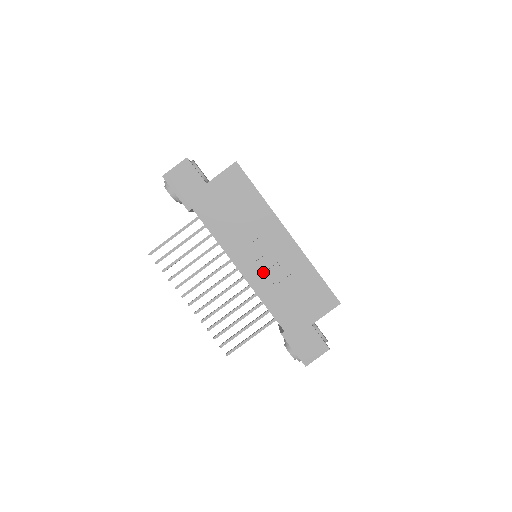
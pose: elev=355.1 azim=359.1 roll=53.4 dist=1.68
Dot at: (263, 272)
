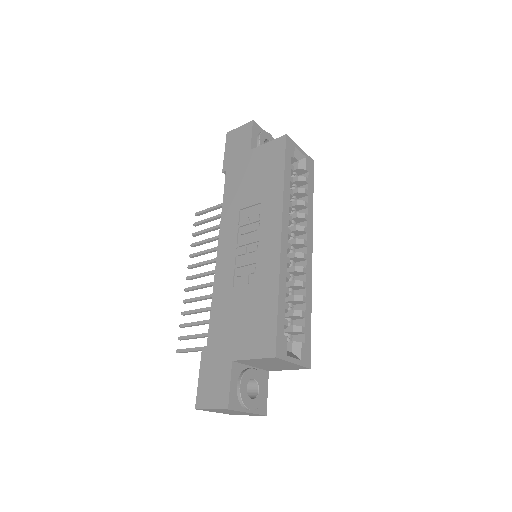
Dot at: (233, 265)
